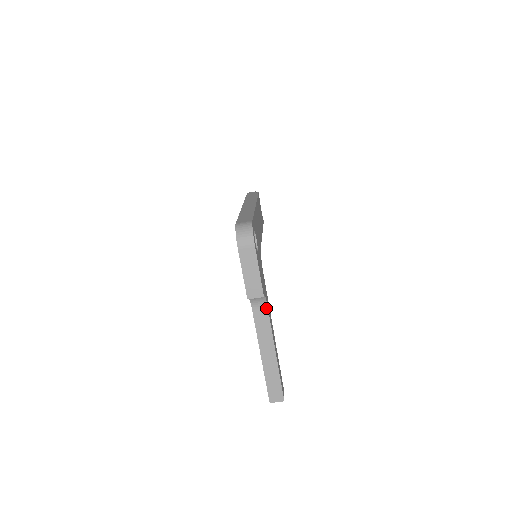
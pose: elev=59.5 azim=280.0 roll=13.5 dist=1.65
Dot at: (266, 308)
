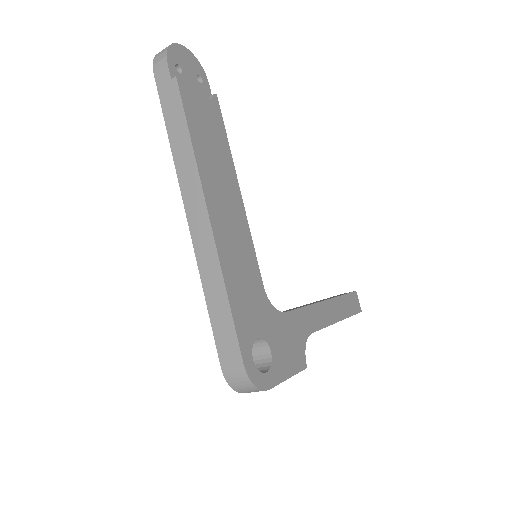
Dot at: (310, 334)
